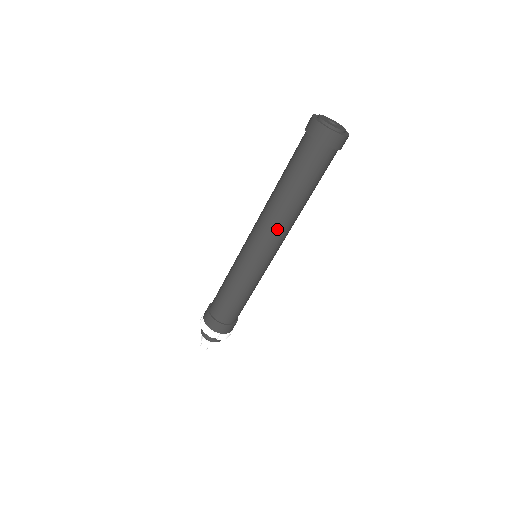
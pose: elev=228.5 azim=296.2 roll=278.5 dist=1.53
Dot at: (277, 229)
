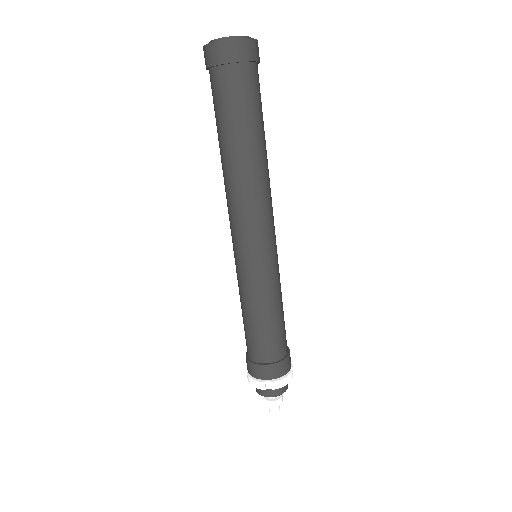
Dot at: (245, 202)
